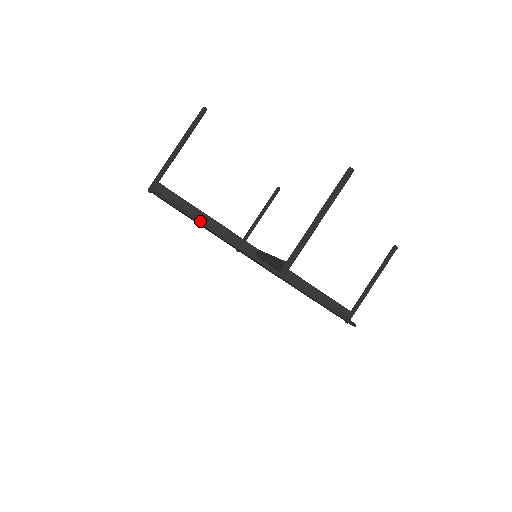
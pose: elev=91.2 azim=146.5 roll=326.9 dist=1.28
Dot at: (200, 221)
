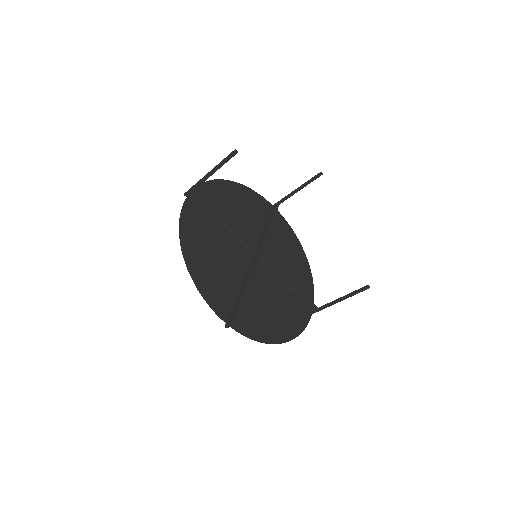
Dot at: occluded
